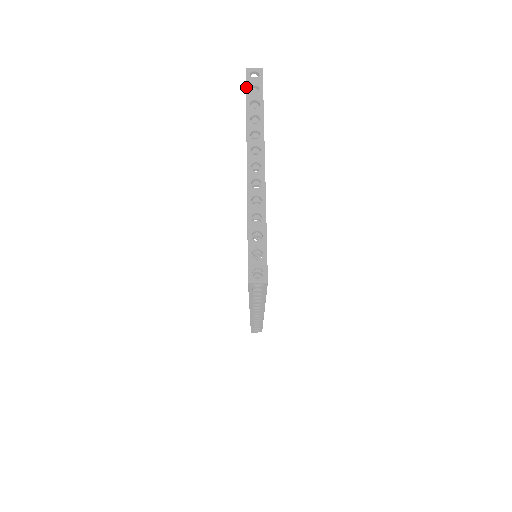
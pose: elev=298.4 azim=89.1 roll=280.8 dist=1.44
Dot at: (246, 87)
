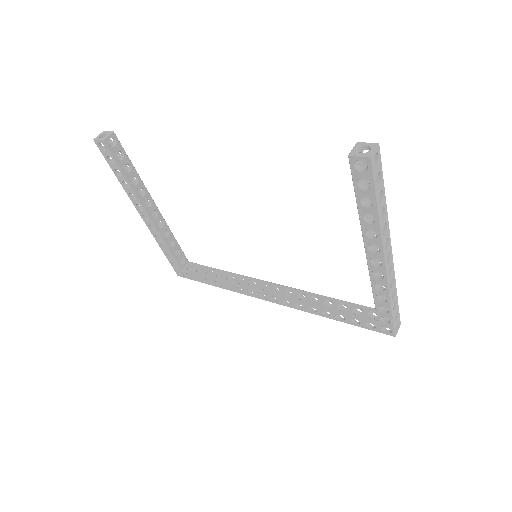
Dot at: (375, 183)
